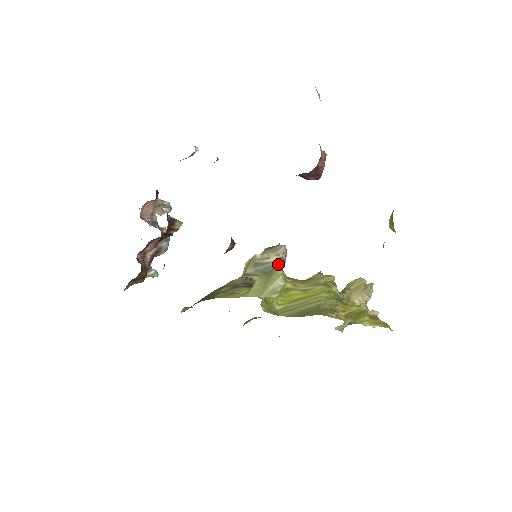
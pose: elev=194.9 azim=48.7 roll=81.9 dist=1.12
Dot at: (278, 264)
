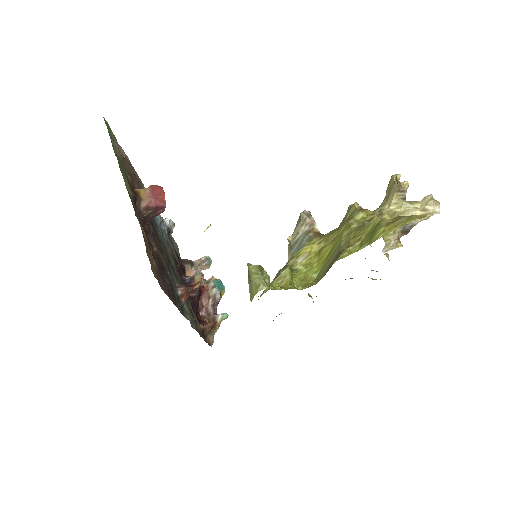
Dot at: (308, 232)
